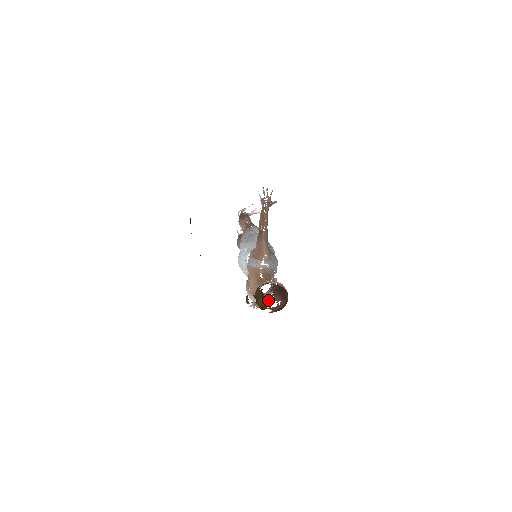
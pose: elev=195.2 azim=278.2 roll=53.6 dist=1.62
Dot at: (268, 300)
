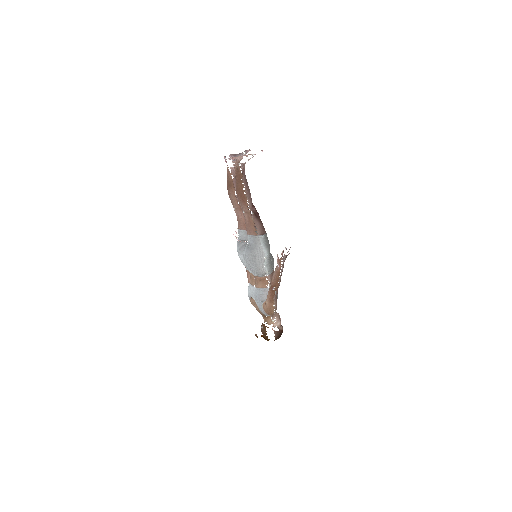
Dot at: occluded
